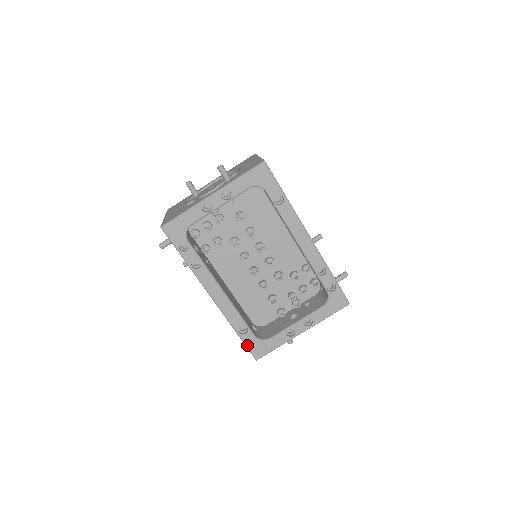
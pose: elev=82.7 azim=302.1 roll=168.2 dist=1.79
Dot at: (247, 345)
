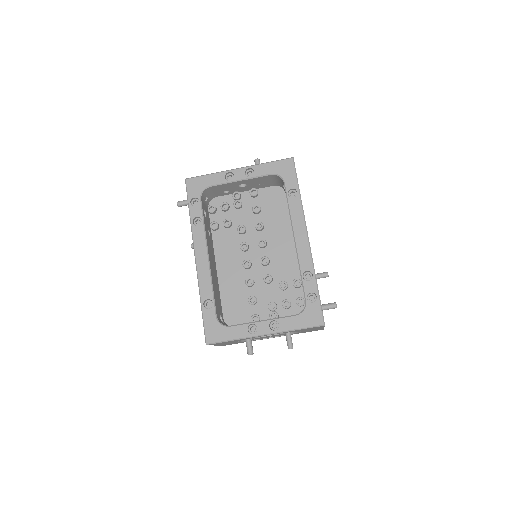
Dot at: (205, 322)
